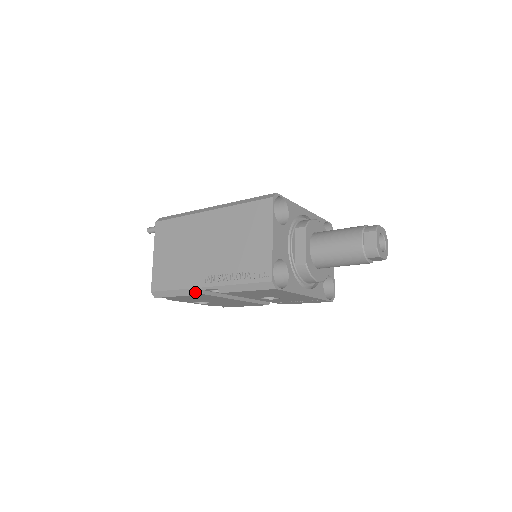
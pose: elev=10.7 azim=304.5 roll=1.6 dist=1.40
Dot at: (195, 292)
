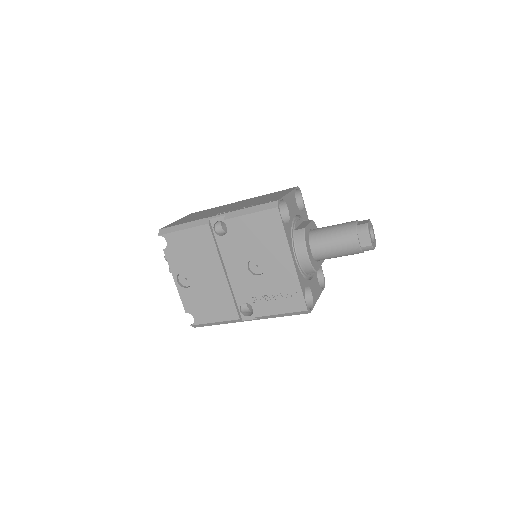
Dot at: (202, 223)
